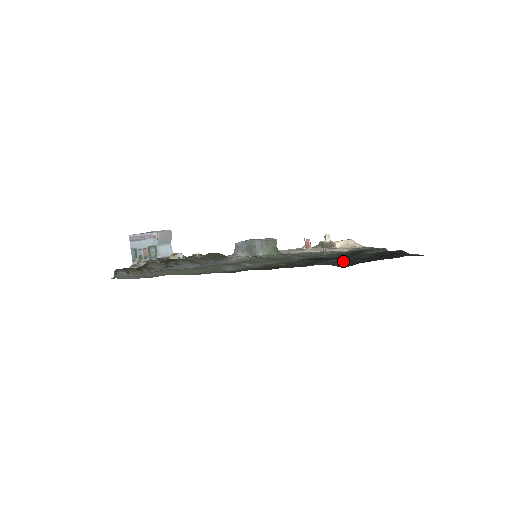
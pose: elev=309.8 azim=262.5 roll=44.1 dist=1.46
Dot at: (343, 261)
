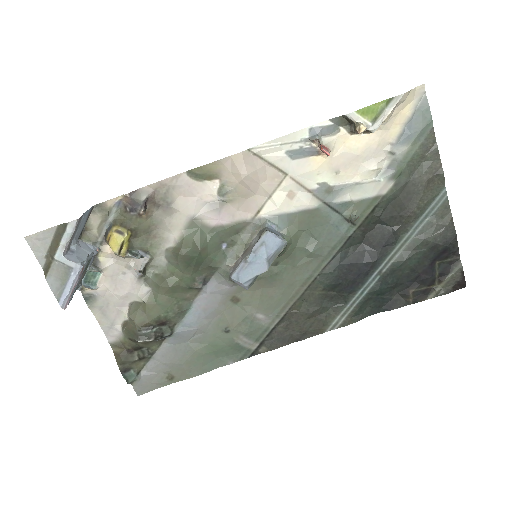
Dot at: (374, 295)
